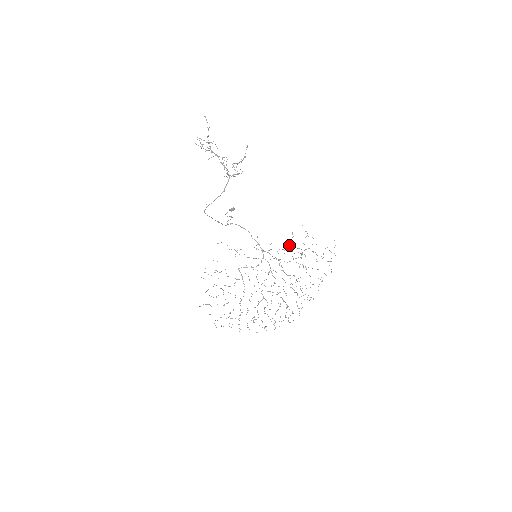
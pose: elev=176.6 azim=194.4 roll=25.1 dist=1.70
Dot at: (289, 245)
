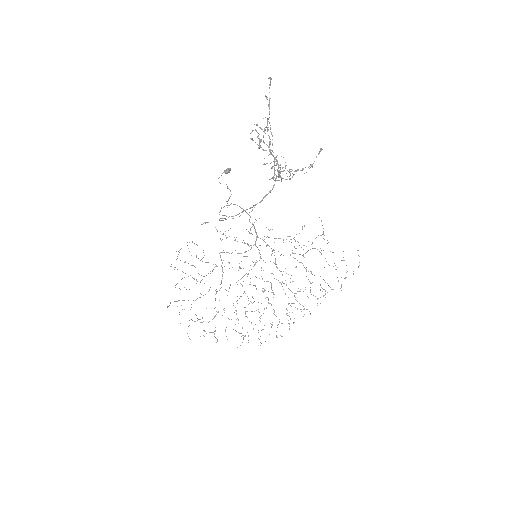
Dot at: occluded
